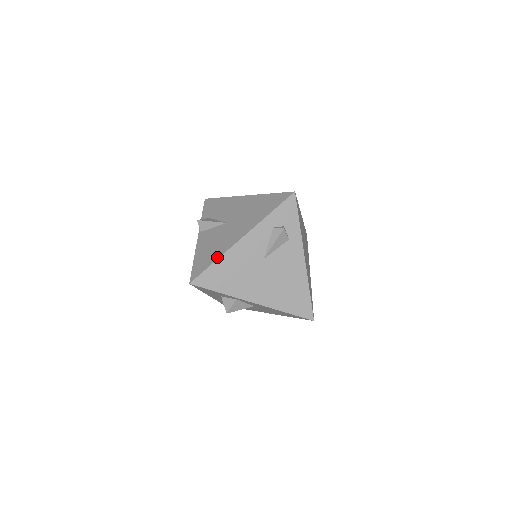
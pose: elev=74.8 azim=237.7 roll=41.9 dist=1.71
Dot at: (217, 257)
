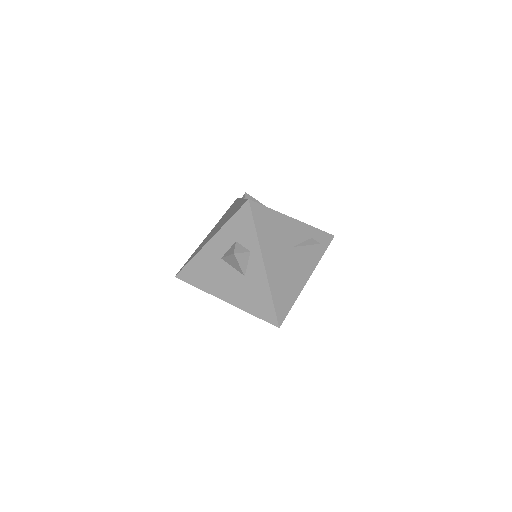
Dot at: occluded
